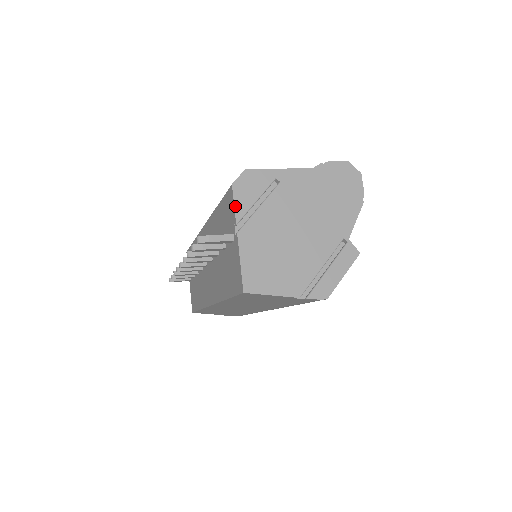
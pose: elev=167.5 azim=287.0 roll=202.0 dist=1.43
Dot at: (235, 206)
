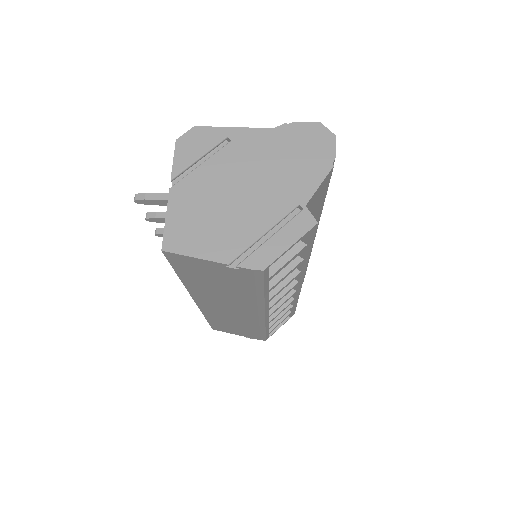
Dot at: (174, 161)
